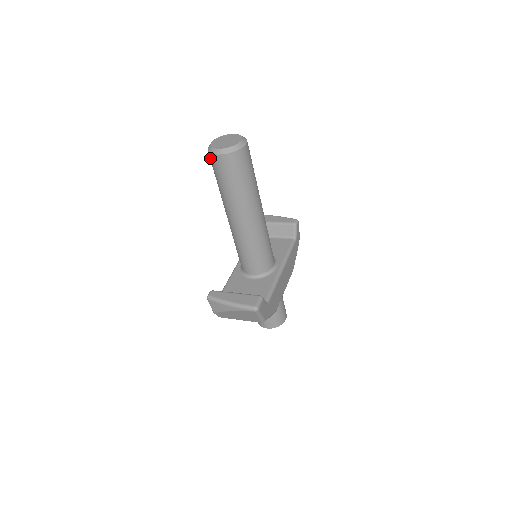
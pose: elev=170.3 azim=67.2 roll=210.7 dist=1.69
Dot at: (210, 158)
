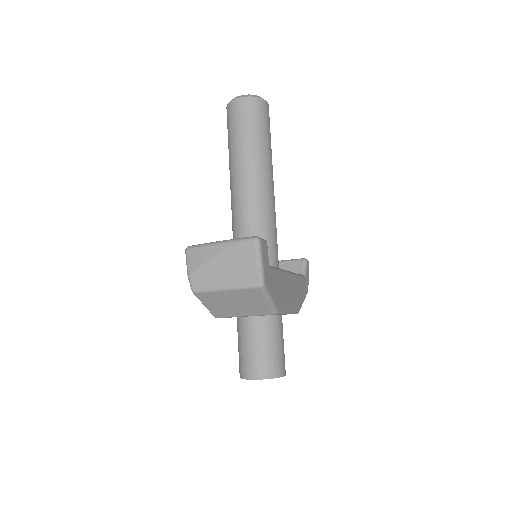
Dot at: (227, 111)
